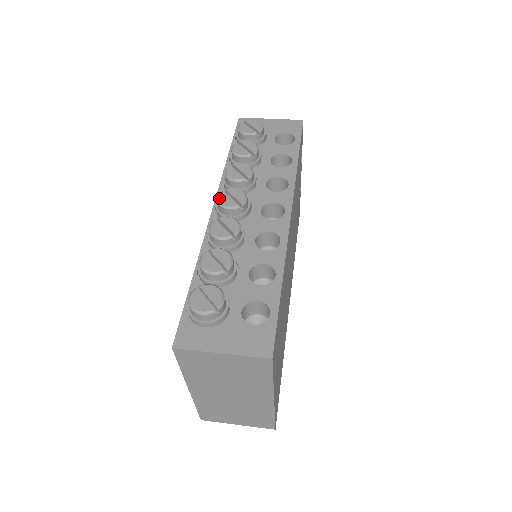
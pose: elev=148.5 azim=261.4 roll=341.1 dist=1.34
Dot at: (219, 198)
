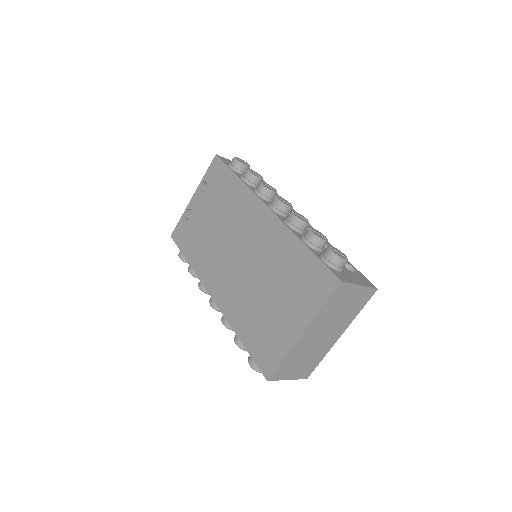
Dot at: (280, 200)
